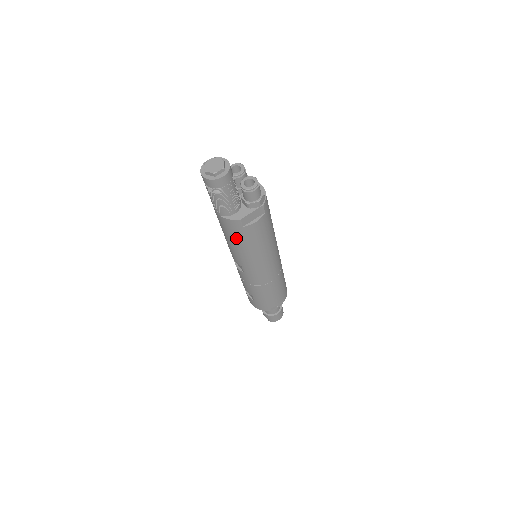
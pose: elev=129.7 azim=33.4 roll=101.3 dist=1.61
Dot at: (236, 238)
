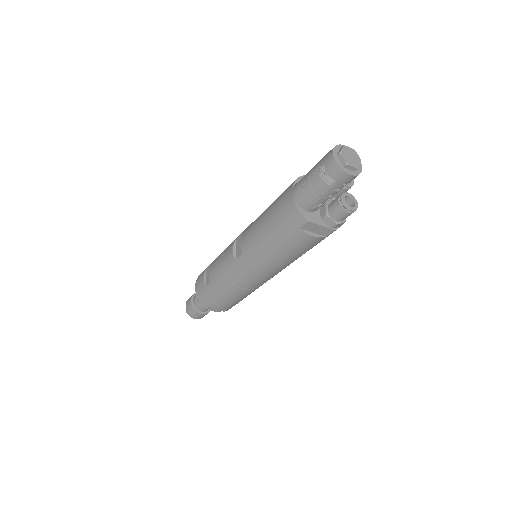
Dot at: (278, 229)
